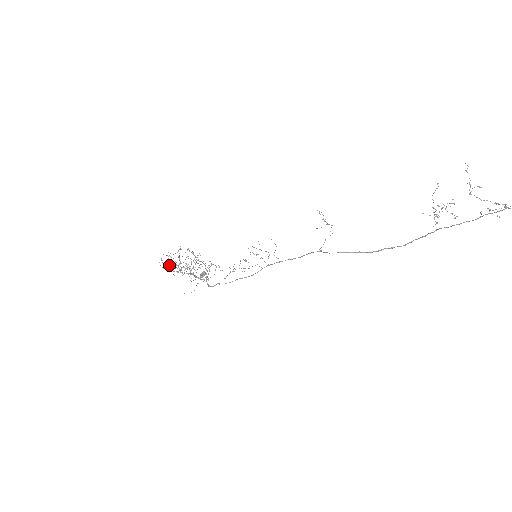
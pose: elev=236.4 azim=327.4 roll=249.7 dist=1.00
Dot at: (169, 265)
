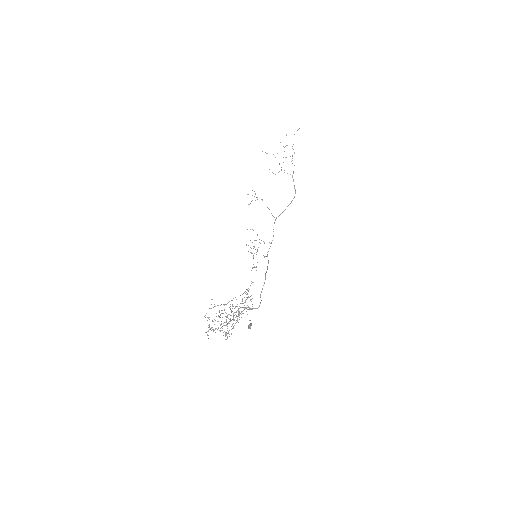
Dot at: occluded
